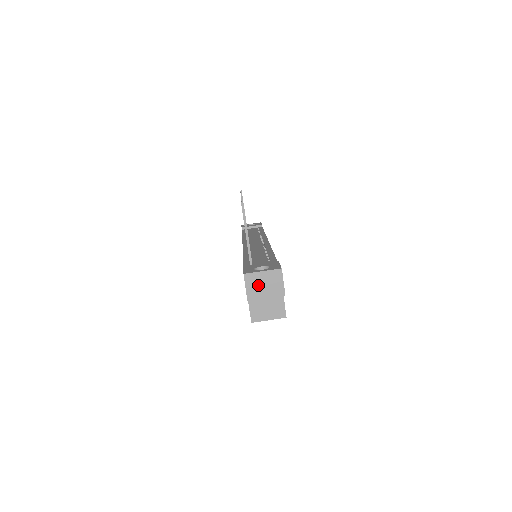
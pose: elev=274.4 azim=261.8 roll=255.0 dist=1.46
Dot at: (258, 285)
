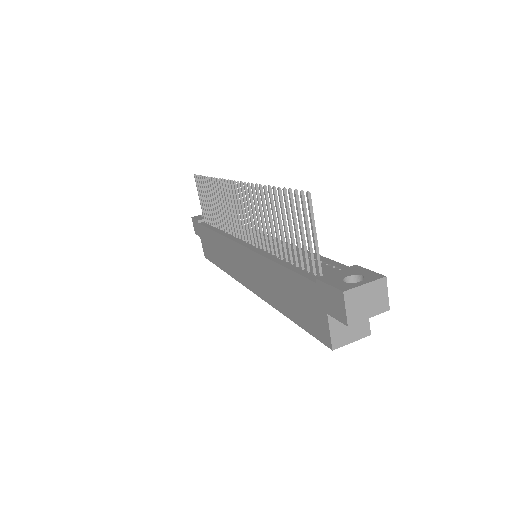
Dot at: (360, 303)
